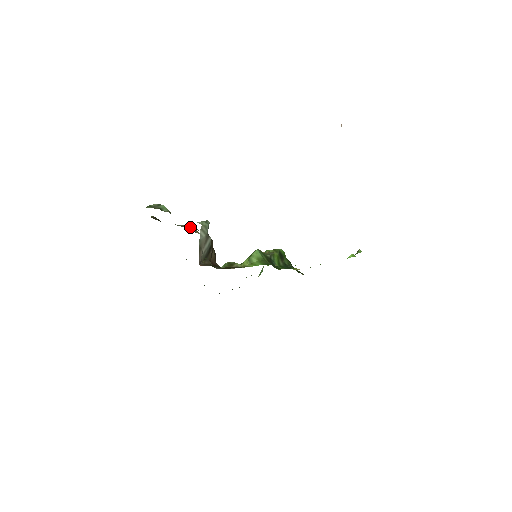
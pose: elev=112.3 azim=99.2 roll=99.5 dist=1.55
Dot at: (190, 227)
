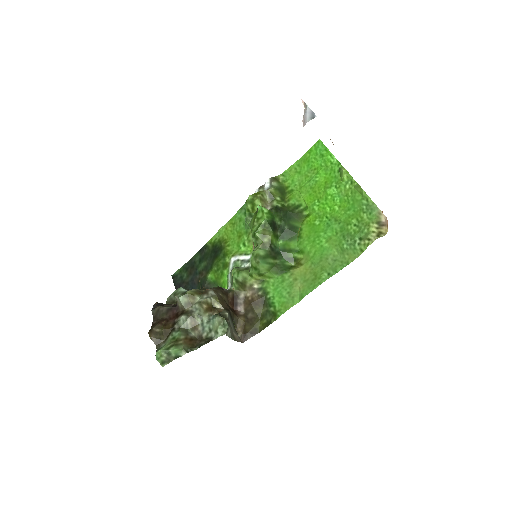
Dot at: (198, 320)
